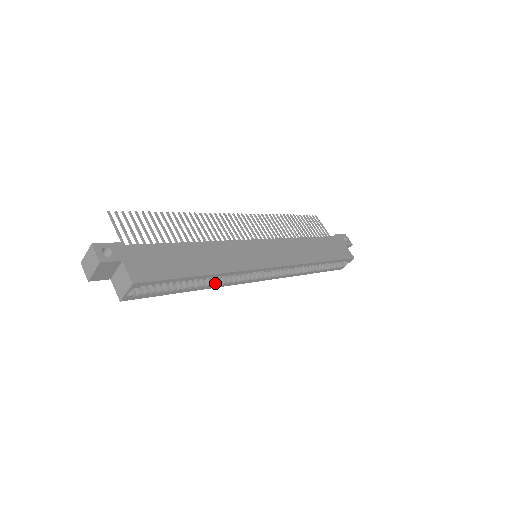
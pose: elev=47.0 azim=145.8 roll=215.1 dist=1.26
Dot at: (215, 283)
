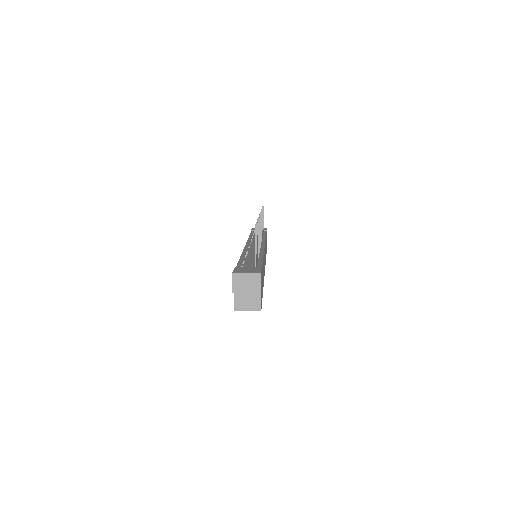
Dot at: occluded
